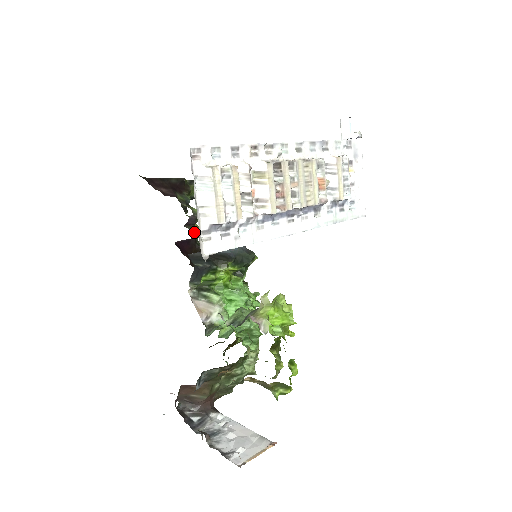
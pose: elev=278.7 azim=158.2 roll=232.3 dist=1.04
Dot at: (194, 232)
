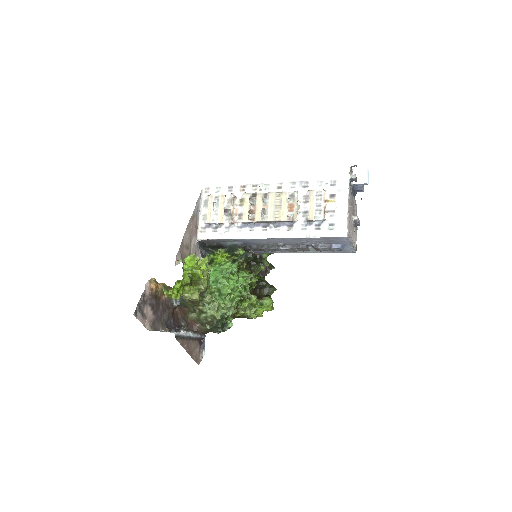
Dot at: occluded
